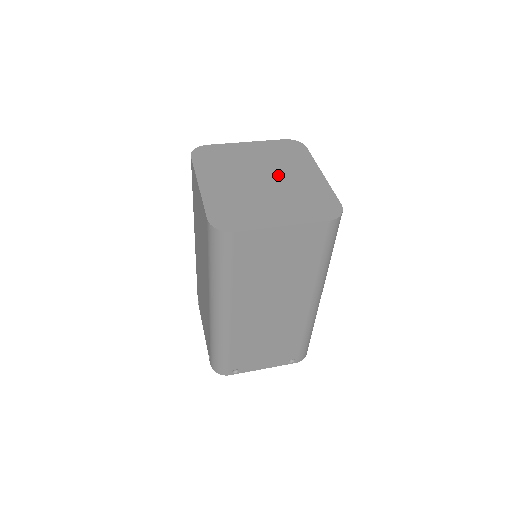
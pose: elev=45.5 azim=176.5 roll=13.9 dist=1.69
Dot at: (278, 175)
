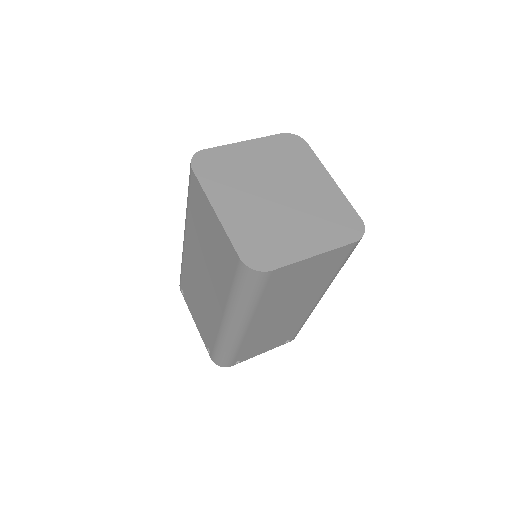
Dot at: (291, 186)
